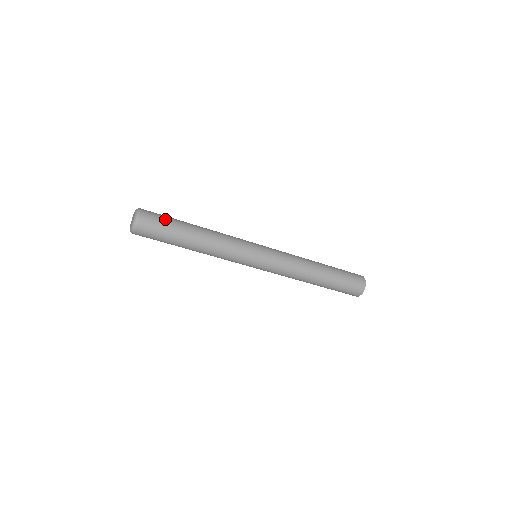
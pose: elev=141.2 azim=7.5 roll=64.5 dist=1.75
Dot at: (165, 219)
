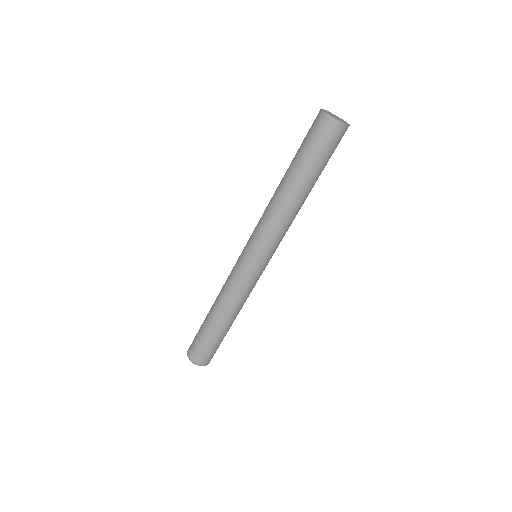
Dot at: (205, 346)
